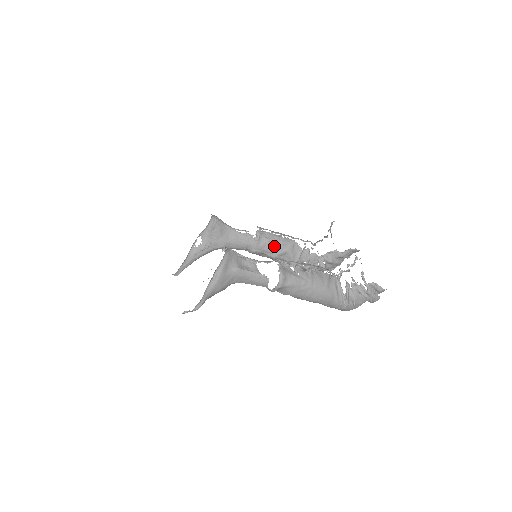
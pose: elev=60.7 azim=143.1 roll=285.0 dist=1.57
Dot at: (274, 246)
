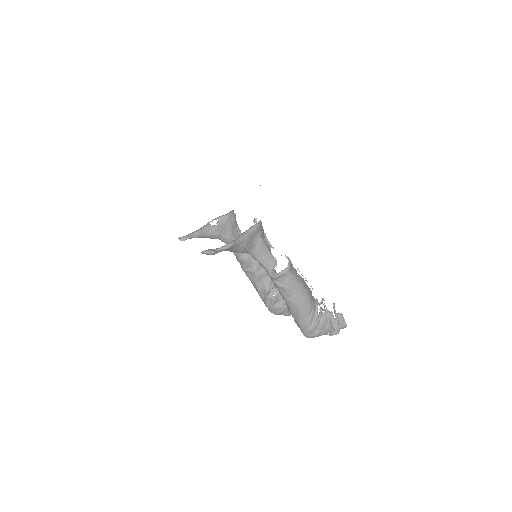
Dot at: occluded
